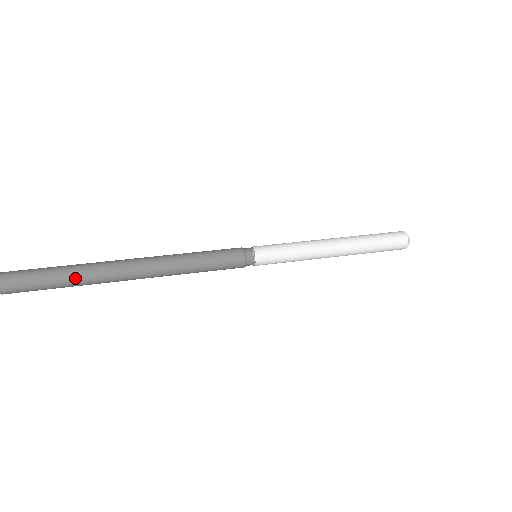
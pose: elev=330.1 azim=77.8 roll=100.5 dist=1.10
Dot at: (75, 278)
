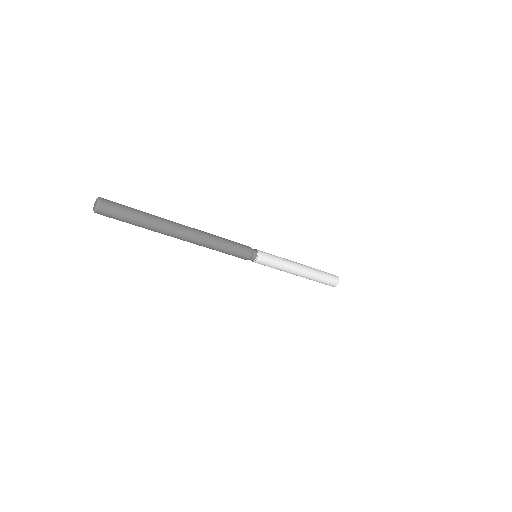
Dot at: (150, 214)
